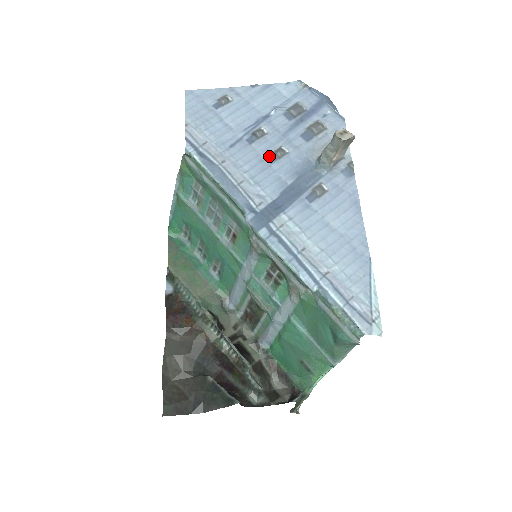
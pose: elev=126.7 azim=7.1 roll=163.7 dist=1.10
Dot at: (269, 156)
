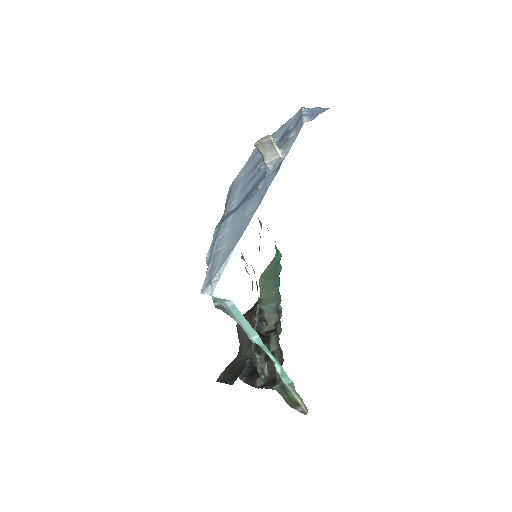
Dot at: (254, 176)
